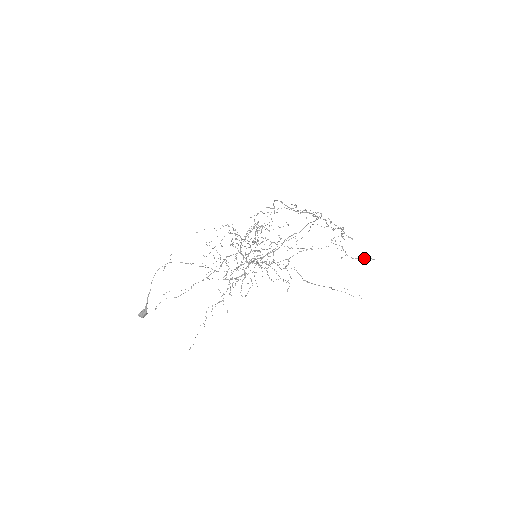
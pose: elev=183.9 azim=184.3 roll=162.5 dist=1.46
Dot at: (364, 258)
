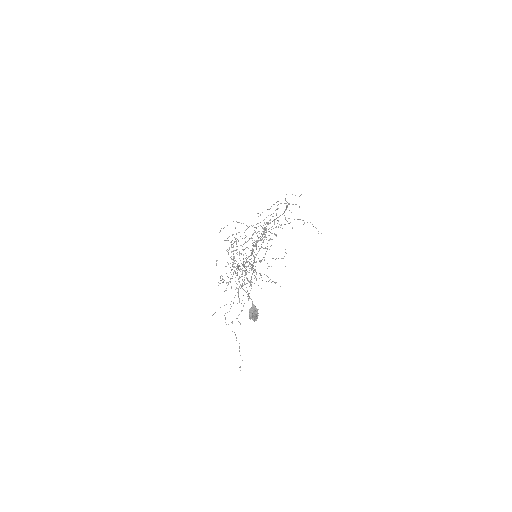
Dot at: occluded
